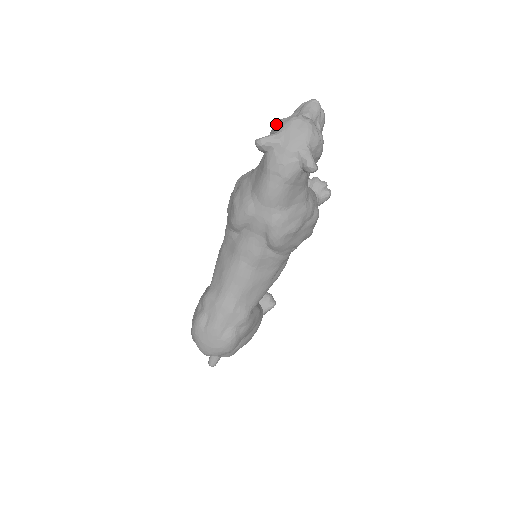
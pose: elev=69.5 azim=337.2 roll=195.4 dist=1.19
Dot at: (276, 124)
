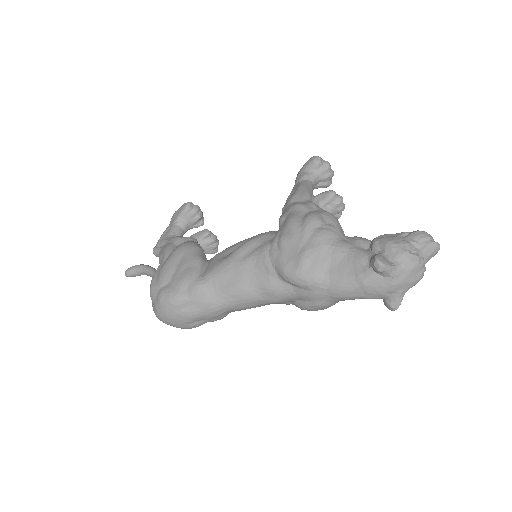
Dot at: (401, 251)
